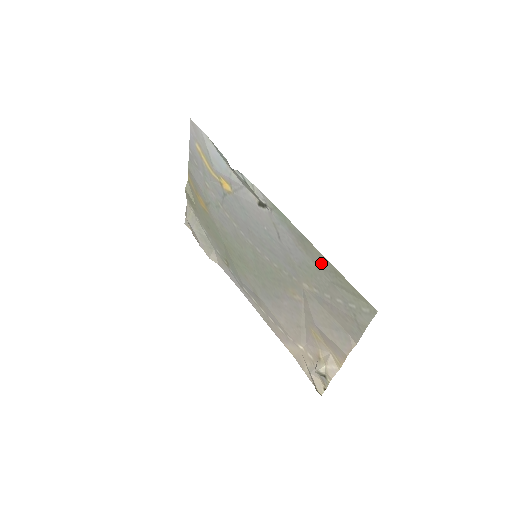
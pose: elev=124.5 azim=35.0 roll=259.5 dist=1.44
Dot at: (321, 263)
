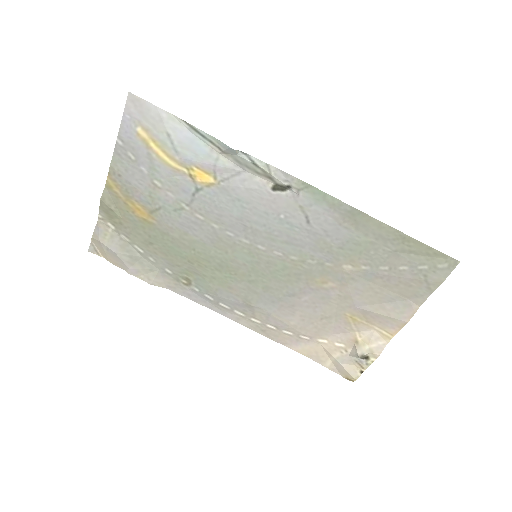
Dot at: (381, 234)
